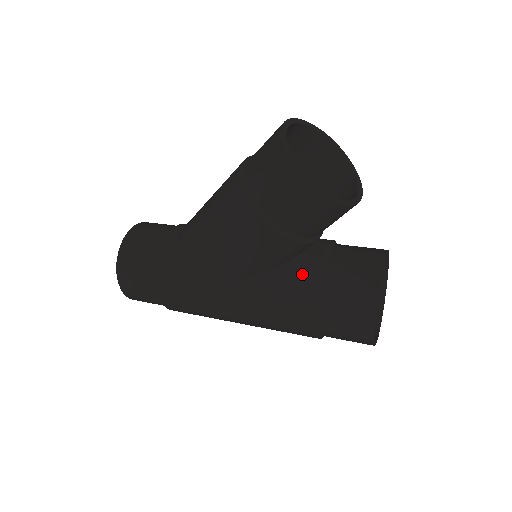
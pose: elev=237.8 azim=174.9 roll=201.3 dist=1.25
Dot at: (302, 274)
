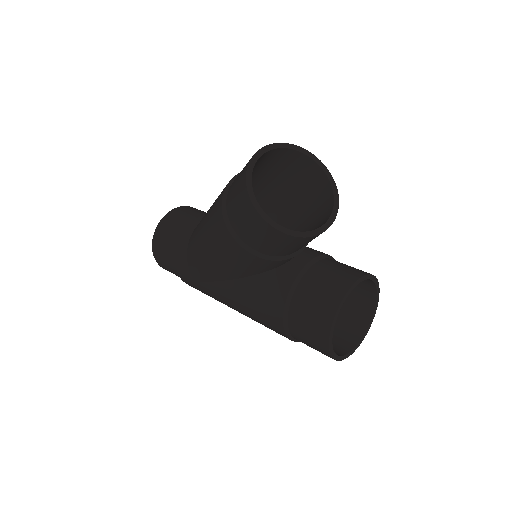
Dot at: (277, 285)
